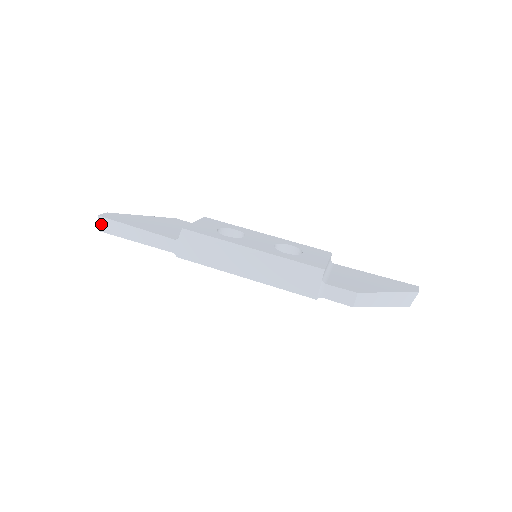
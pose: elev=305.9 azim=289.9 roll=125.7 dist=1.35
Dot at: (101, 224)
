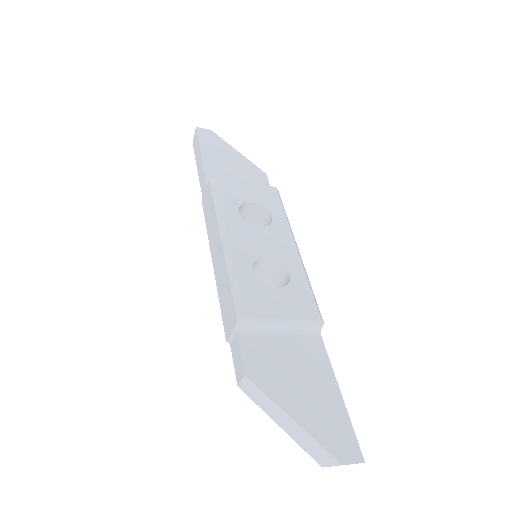
Dot at: (194, 137)
